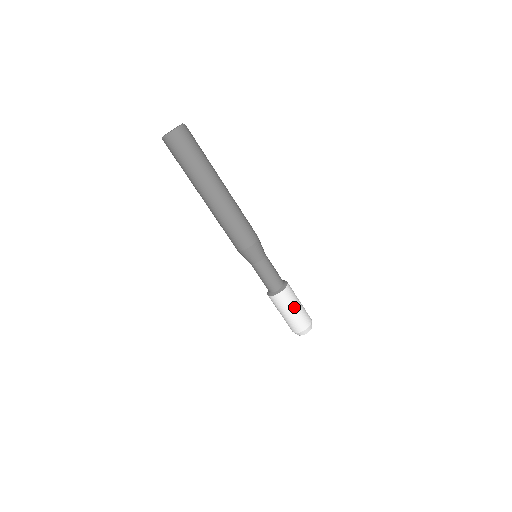
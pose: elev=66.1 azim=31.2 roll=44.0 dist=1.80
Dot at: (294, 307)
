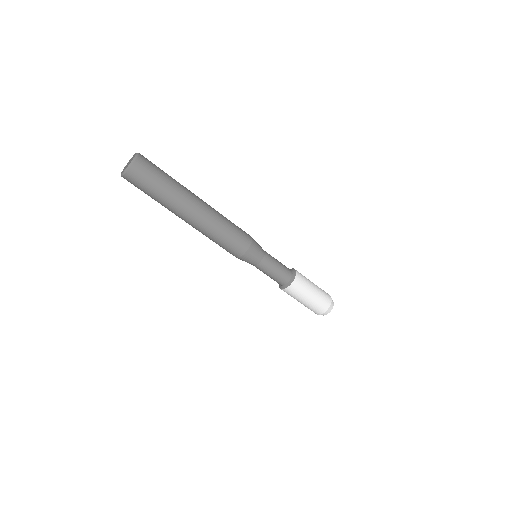
Dot at: (310, 292)
